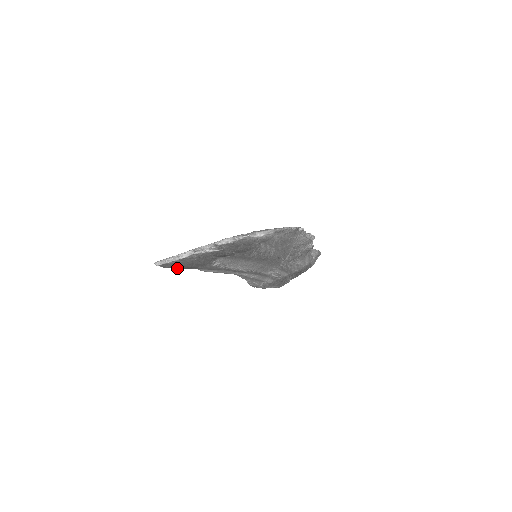
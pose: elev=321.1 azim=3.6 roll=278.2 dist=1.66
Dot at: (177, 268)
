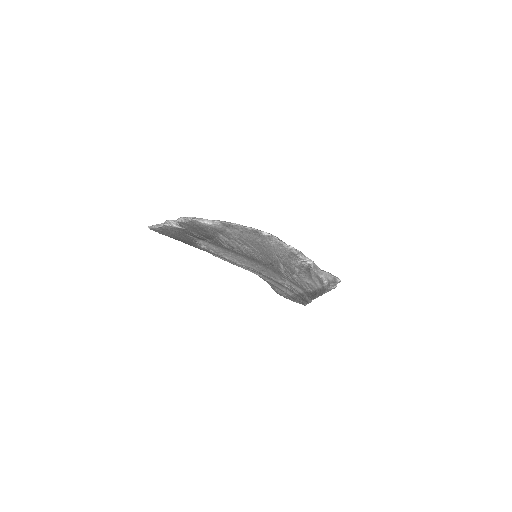
Dot at: occluded
